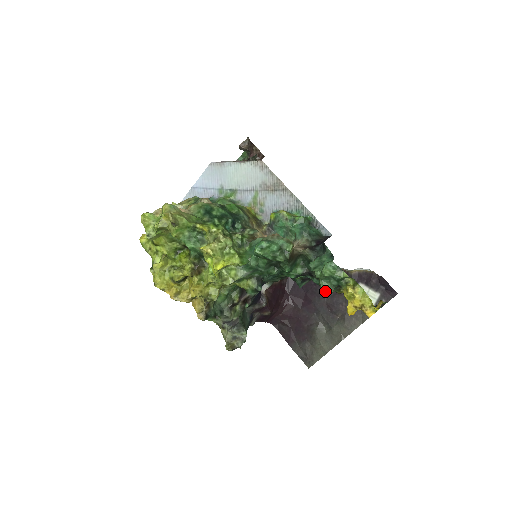
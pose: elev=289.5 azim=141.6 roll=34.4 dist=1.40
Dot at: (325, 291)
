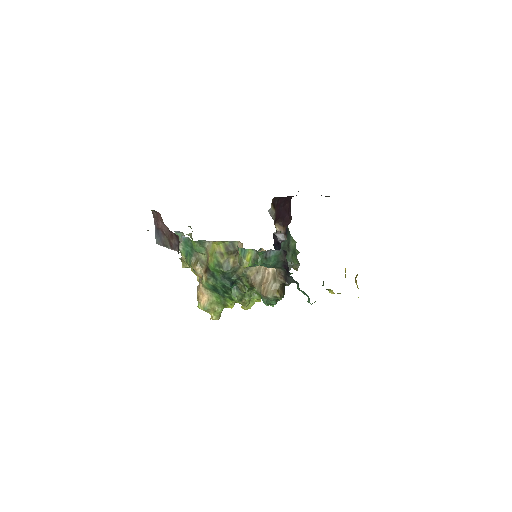
Dot at: occluded
